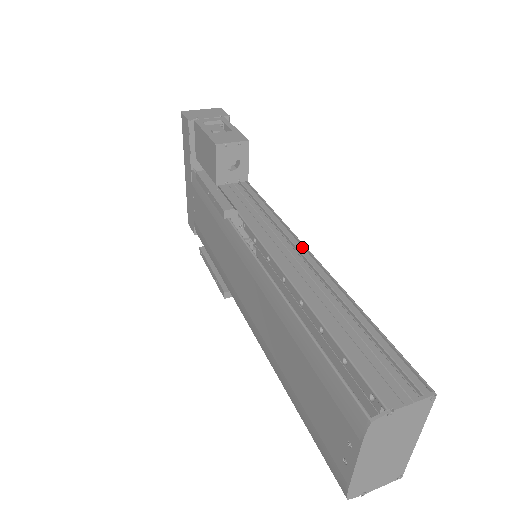
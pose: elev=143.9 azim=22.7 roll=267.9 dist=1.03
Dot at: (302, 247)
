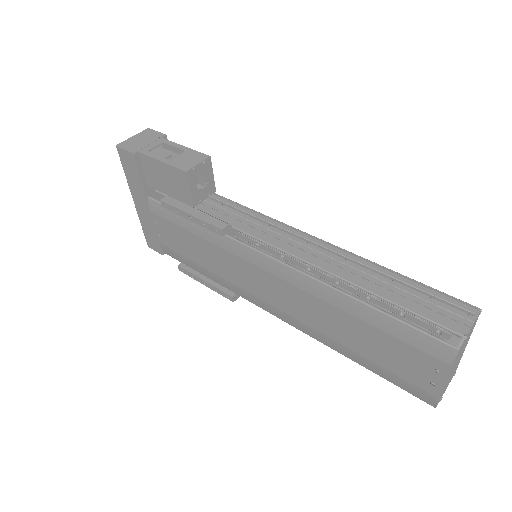
Dot at: (308, 236)
